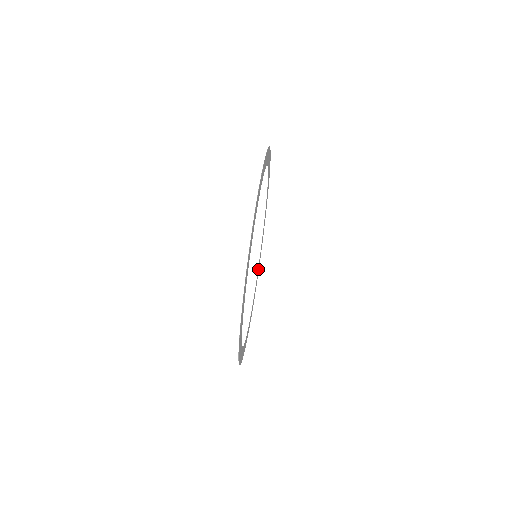
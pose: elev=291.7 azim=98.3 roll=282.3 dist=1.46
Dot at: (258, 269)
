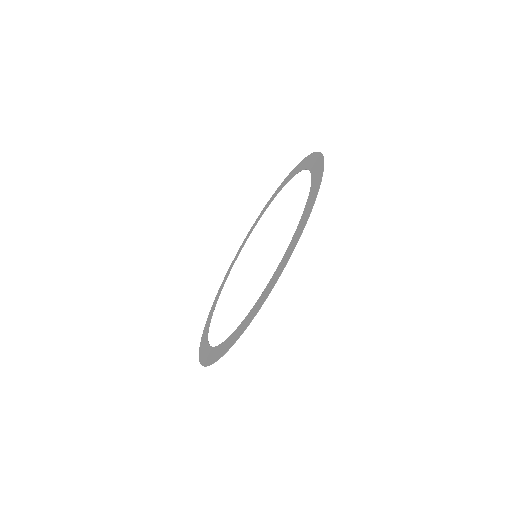
Dot at: (271, 199)
